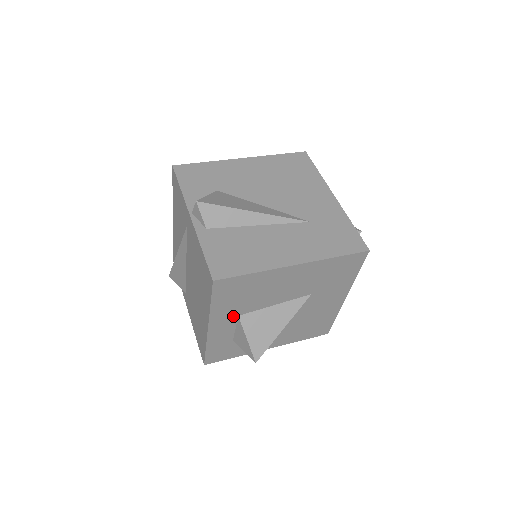
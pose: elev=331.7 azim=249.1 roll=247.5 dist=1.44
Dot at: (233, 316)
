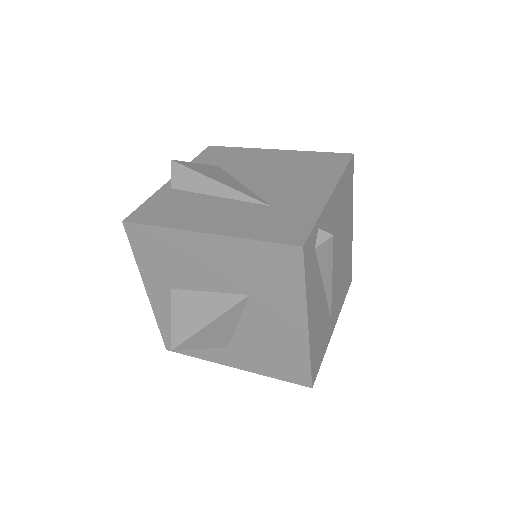
Dot at: (166, 286)
